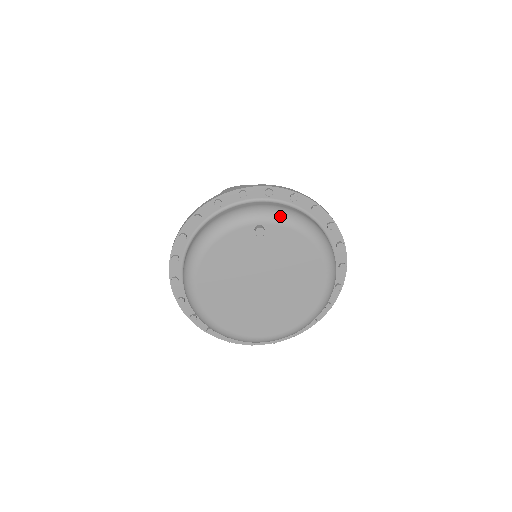
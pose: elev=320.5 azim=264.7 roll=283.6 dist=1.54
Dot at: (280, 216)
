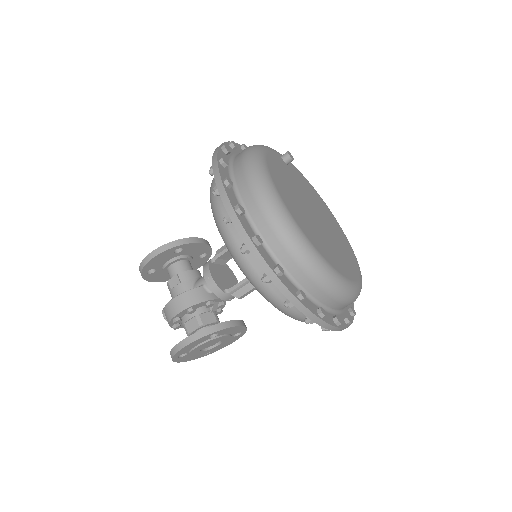
Dot at: occluded
